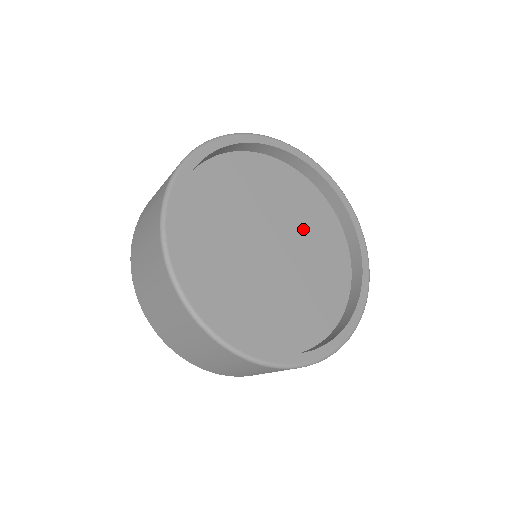
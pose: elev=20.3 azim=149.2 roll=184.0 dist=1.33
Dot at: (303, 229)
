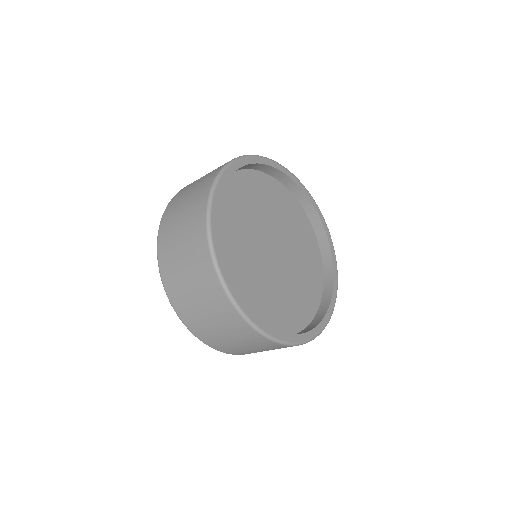
Dot at: (298, 271)
